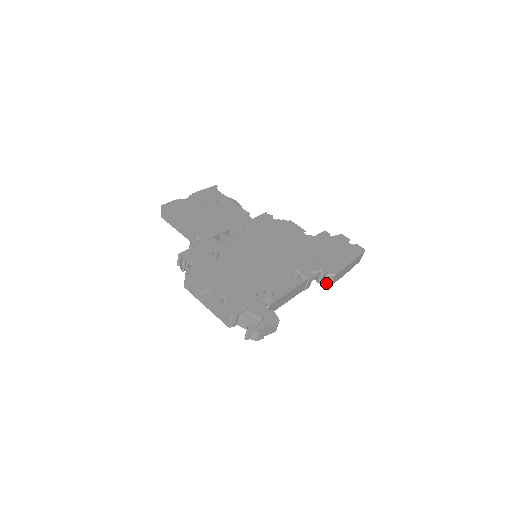
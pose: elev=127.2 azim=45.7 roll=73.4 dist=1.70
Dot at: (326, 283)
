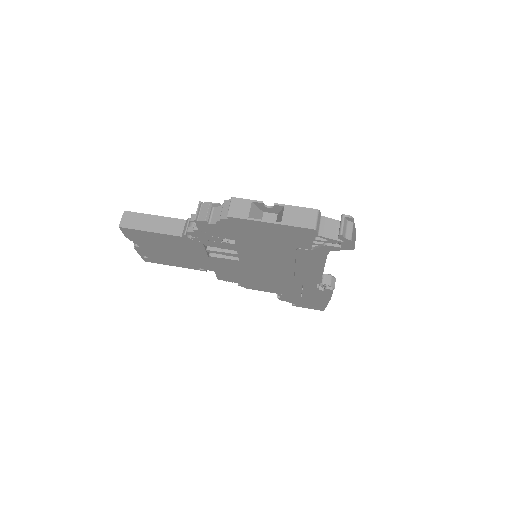
Dot at: (331, 285)
